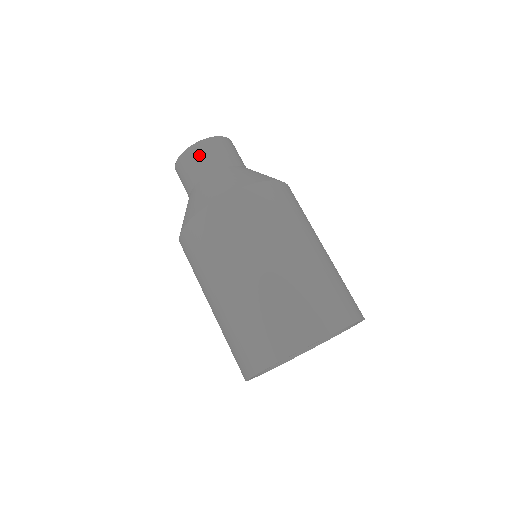
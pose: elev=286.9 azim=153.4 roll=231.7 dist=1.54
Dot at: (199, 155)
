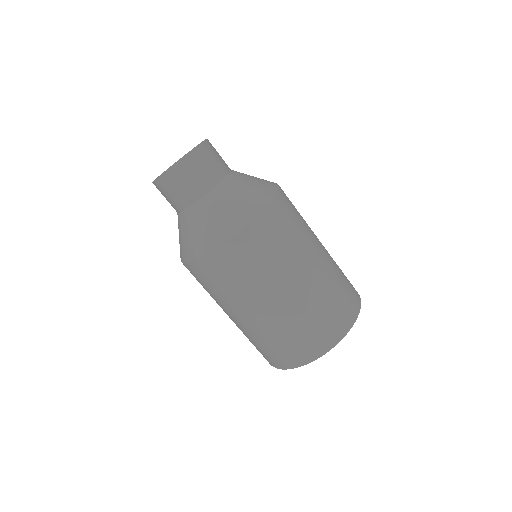
Dot at: (171, 188)
